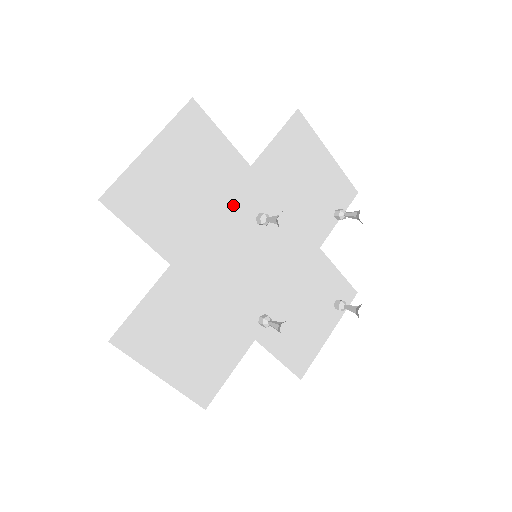
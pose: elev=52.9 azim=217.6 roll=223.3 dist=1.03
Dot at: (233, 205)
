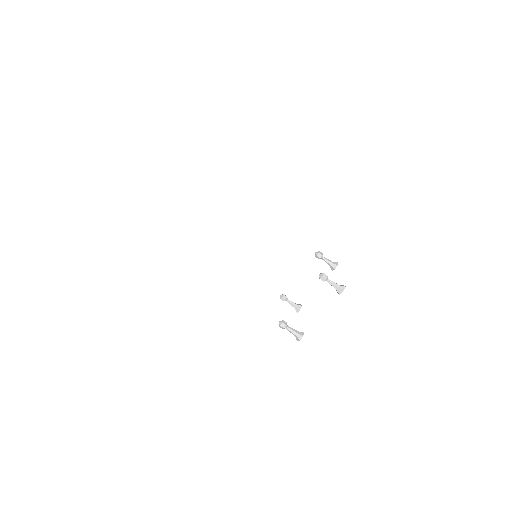
Dot at: occluded
